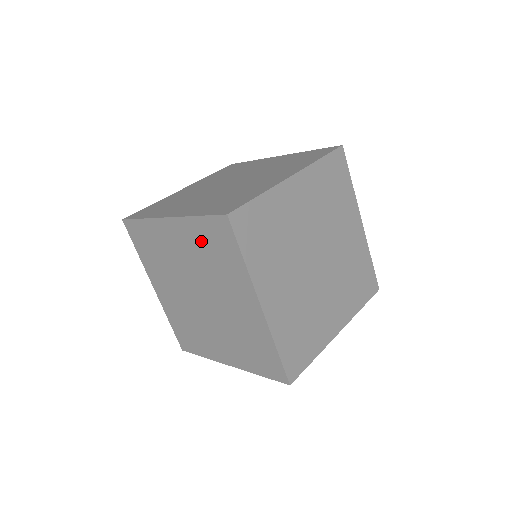
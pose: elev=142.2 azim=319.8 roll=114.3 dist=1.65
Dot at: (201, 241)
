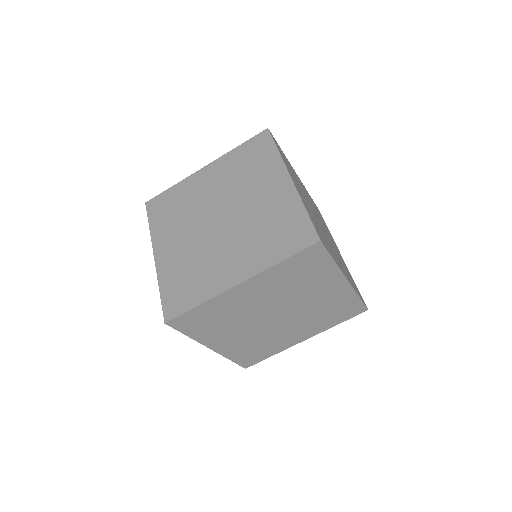
Dot at: (285, 276)
